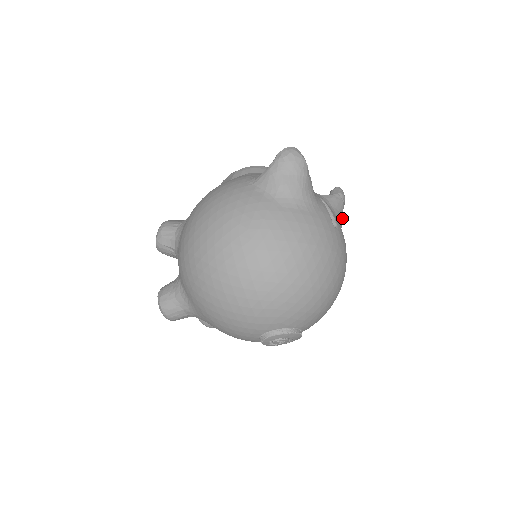
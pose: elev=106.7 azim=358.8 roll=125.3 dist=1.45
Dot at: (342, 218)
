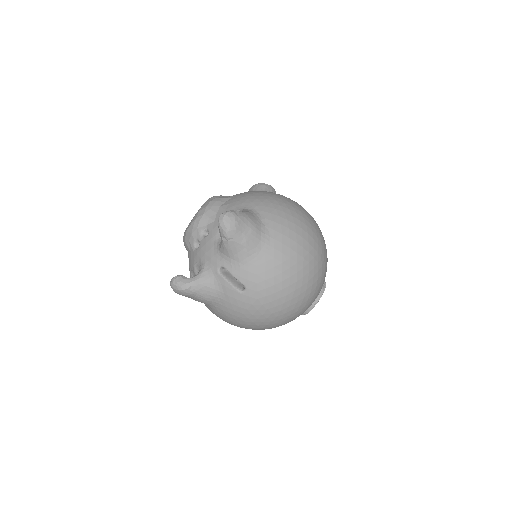
Dot at: (247, 245)
